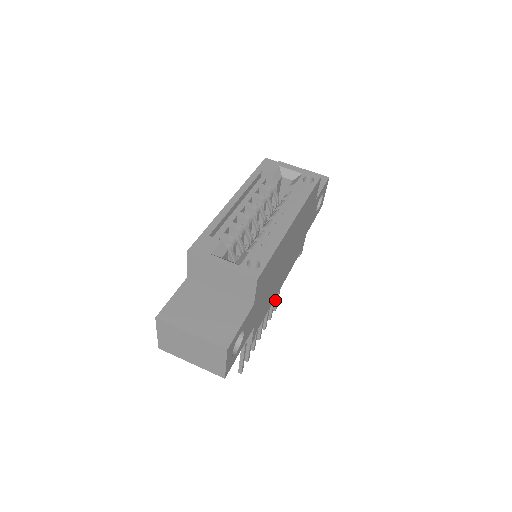
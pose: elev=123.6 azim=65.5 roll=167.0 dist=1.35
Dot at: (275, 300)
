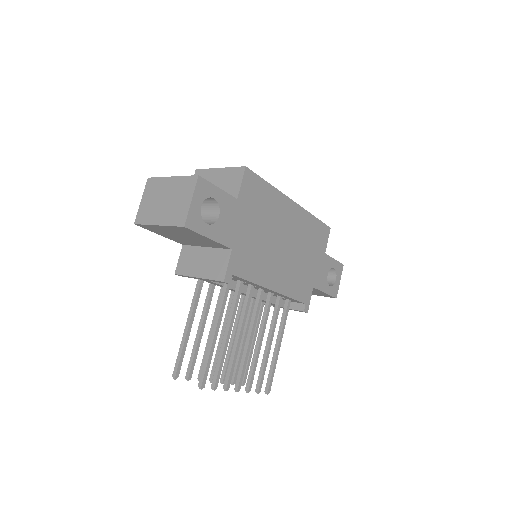
Dot at: (270, 373)
